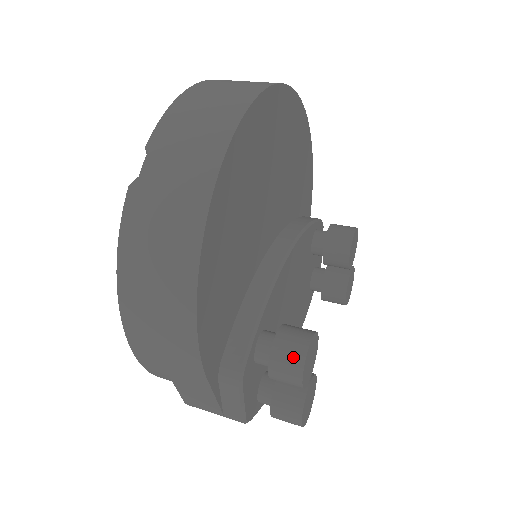
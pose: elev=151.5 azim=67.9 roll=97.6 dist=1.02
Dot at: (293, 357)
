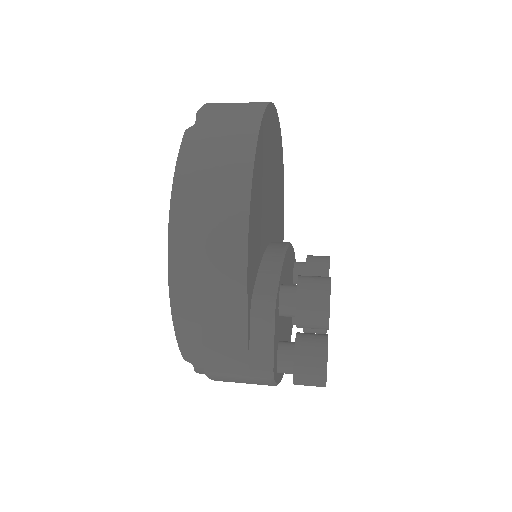
Dot at: (319, 287)
